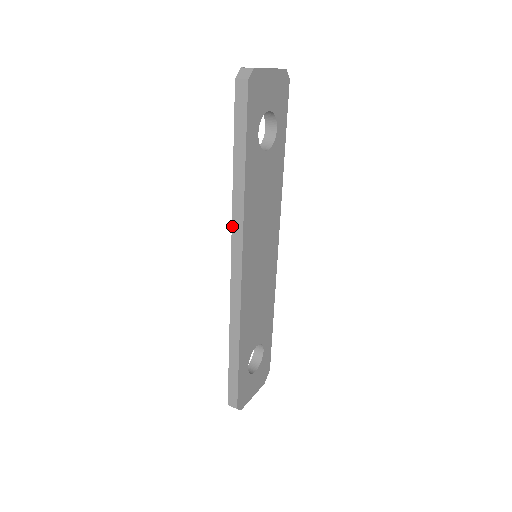
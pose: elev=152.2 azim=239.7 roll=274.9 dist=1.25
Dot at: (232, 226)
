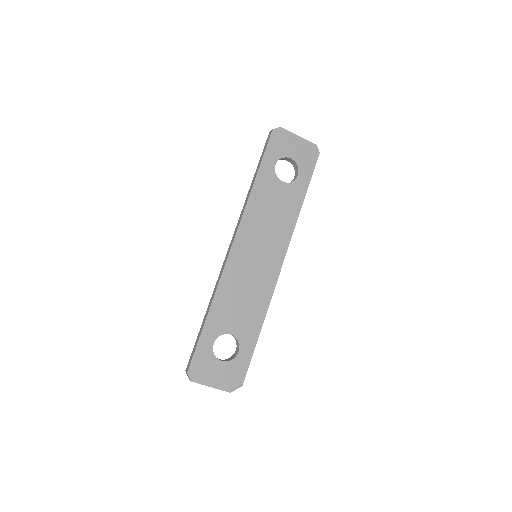
Dot at: (240, 217)
